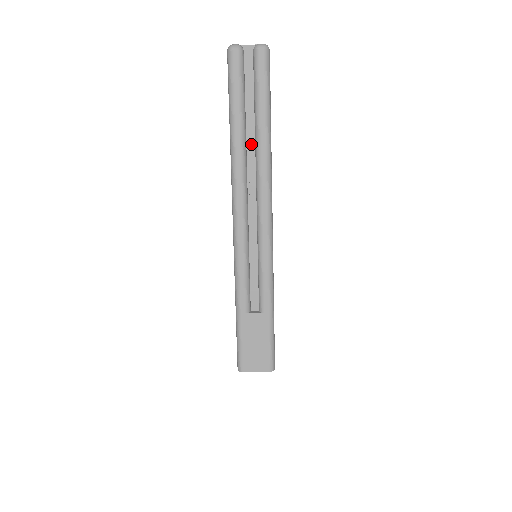
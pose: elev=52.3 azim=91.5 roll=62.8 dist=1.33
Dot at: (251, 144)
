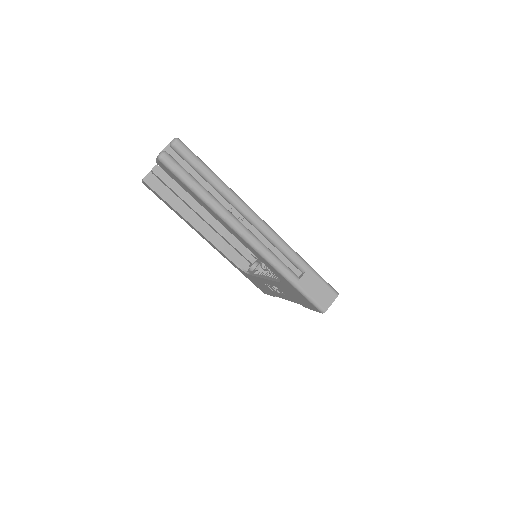
Dot at: (216, 195)
